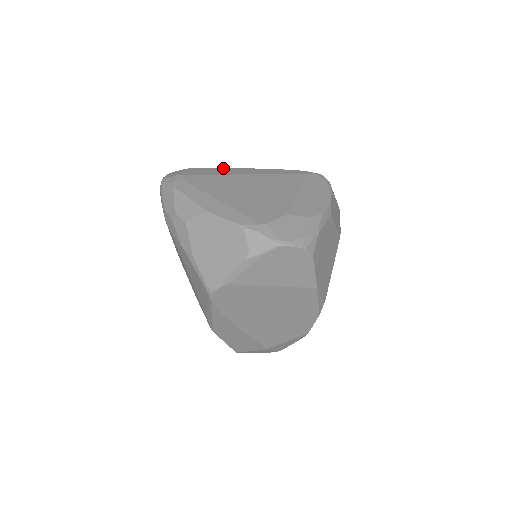
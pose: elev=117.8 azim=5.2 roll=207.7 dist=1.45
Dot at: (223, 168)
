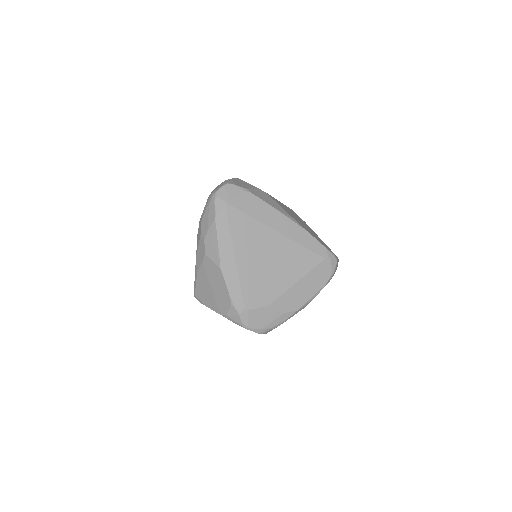
Dot at: (270, 207)
